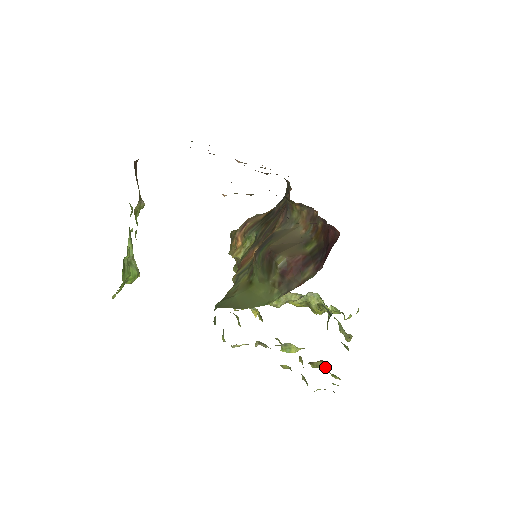
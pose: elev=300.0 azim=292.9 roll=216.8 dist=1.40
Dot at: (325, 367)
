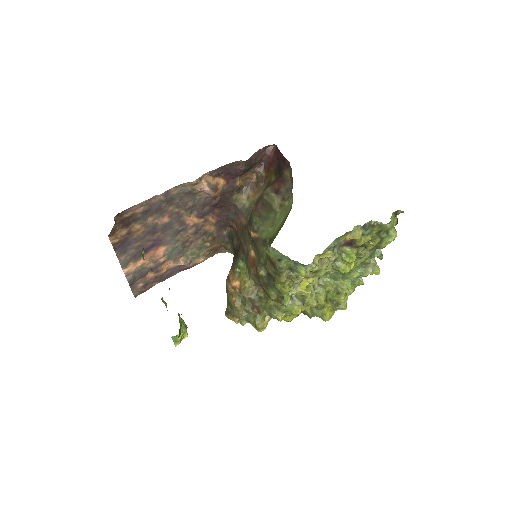
Dot at: (379, 235)
